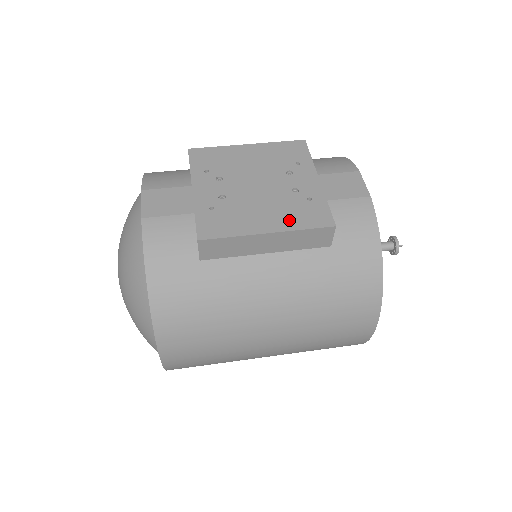
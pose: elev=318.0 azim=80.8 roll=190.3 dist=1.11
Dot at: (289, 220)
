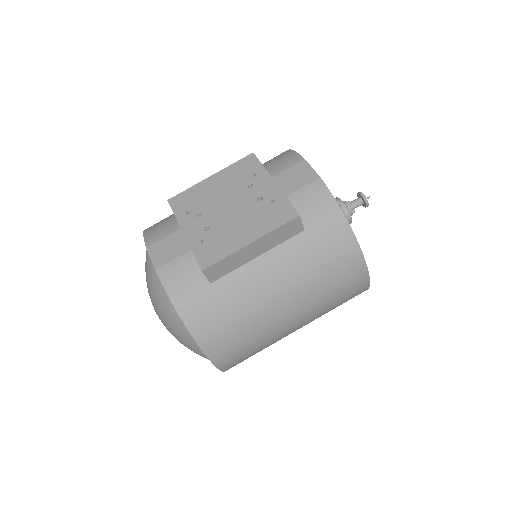
Dot at: (263, 226)
